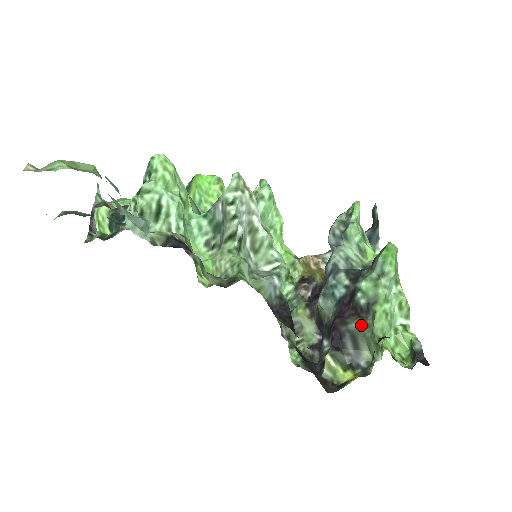
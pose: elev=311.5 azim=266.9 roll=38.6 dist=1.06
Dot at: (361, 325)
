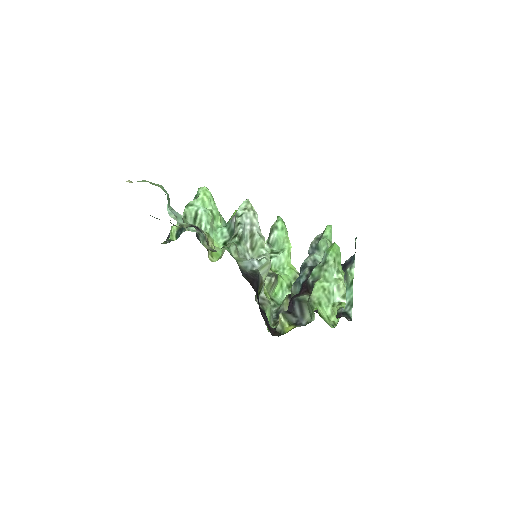
Dot at: (307, 297)
